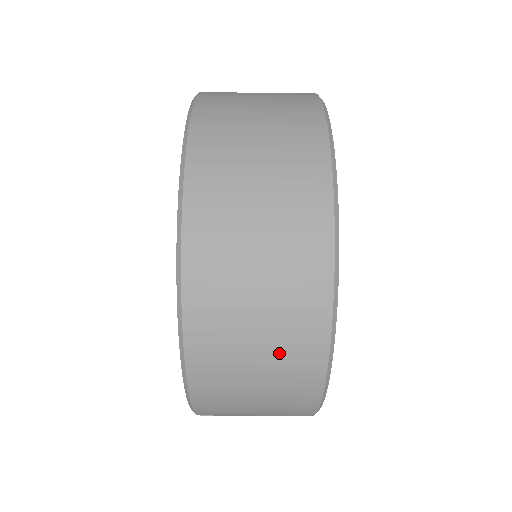
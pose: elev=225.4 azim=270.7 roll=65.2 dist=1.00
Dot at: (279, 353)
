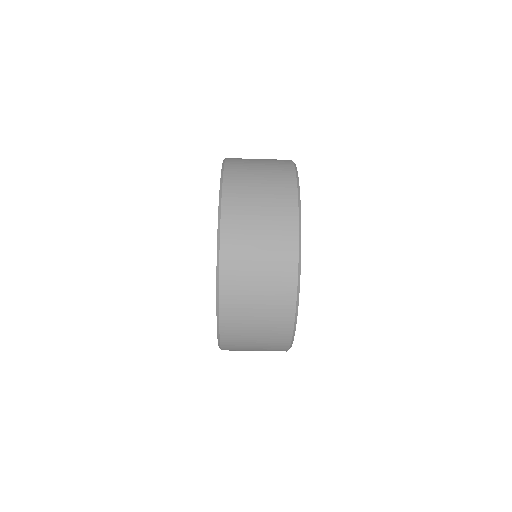
Dot at: (267, 339)
